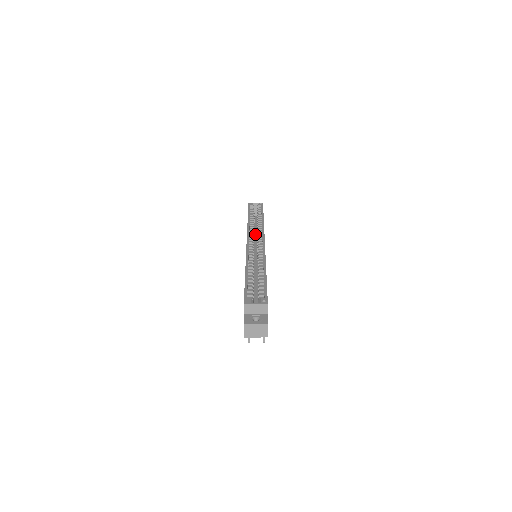
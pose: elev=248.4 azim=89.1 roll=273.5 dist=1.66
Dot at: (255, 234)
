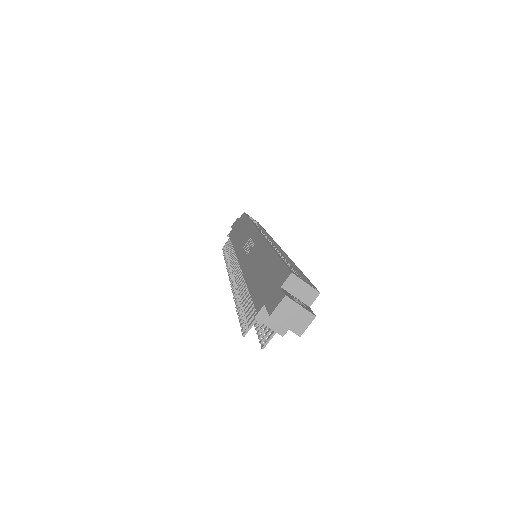
Dot at: occluded
